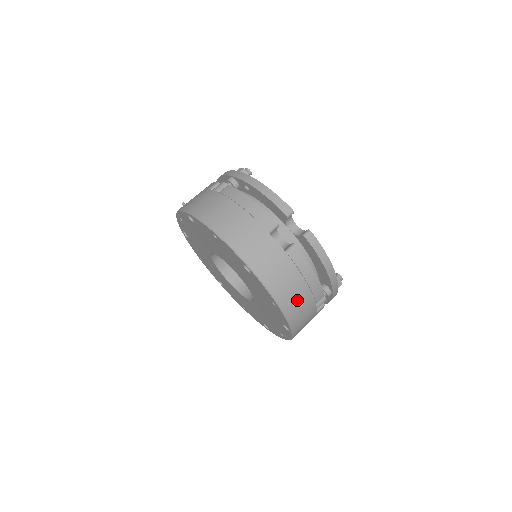
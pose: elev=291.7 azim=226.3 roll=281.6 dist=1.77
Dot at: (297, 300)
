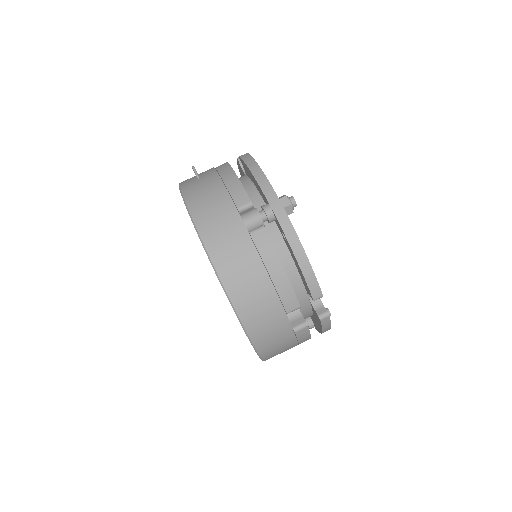
Dot at: occluded
